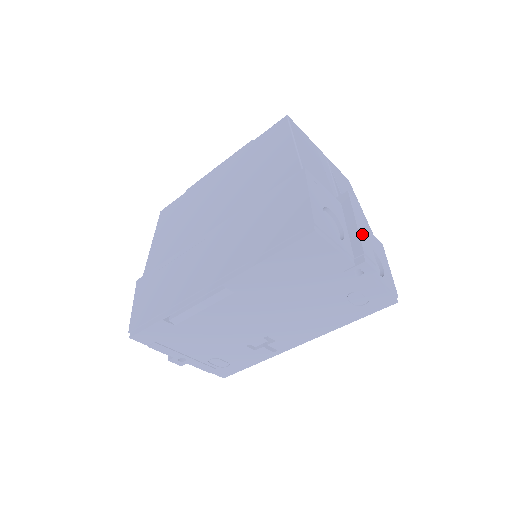
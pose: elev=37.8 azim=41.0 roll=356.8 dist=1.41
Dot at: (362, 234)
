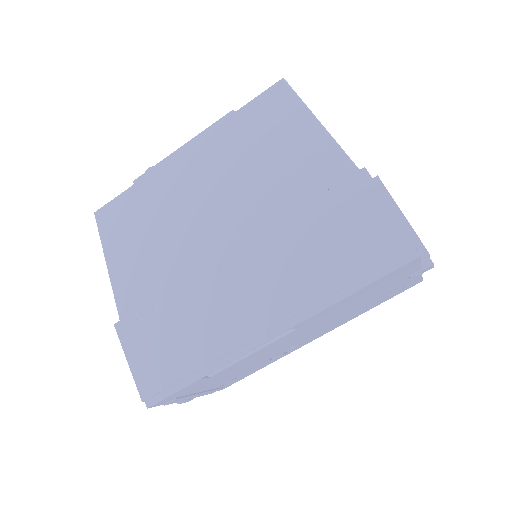
Dot at: (412, 228)
